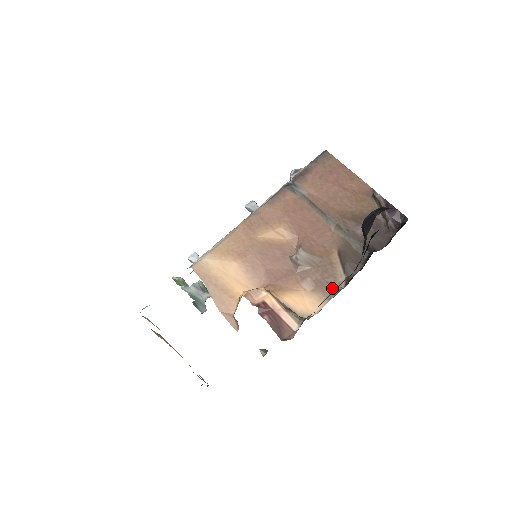
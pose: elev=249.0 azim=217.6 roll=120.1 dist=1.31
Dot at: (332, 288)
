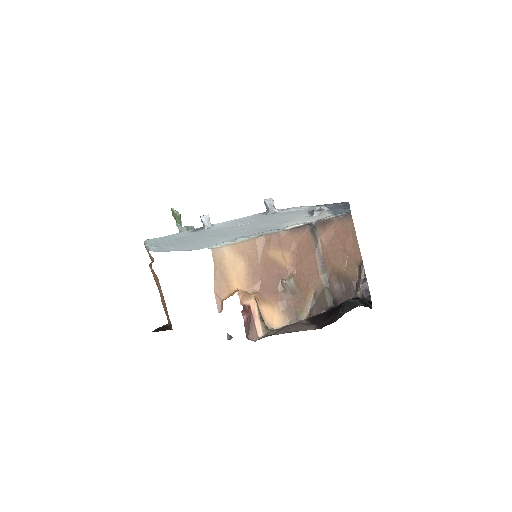
Dot at: (296, 316)
